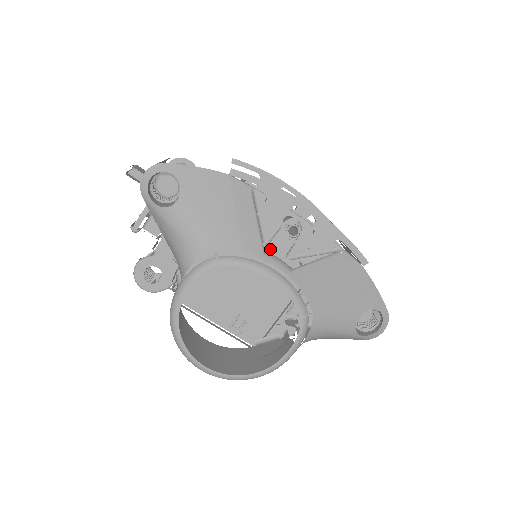
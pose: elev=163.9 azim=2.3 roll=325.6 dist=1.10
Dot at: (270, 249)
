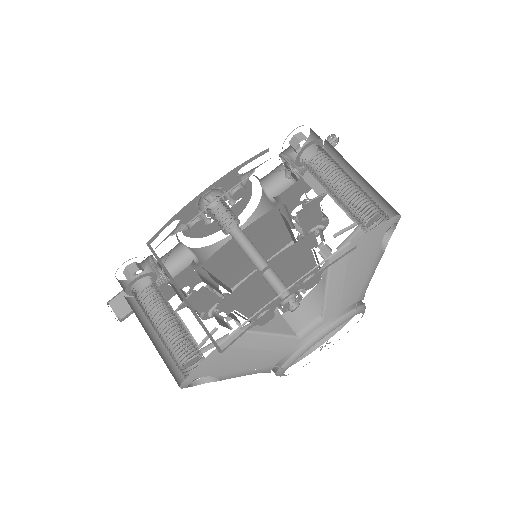
Dot at: occluded
